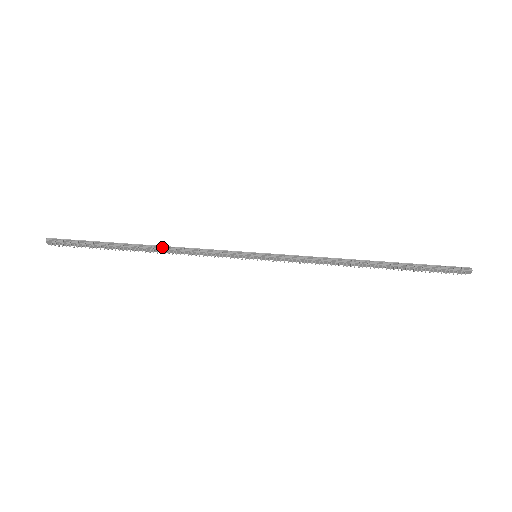
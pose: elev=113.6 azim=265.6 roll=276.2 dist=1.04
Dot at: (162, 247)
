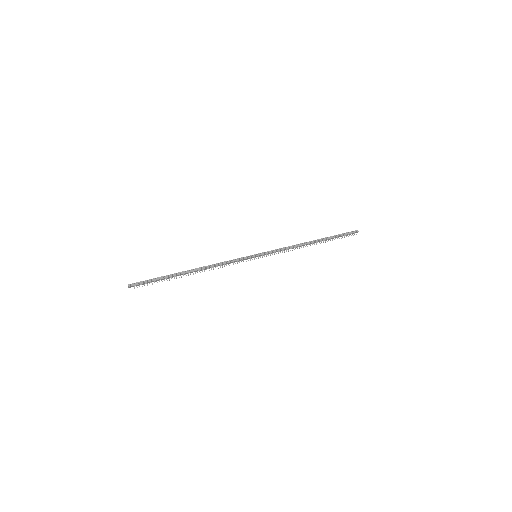
Dot at: (203, 267)
